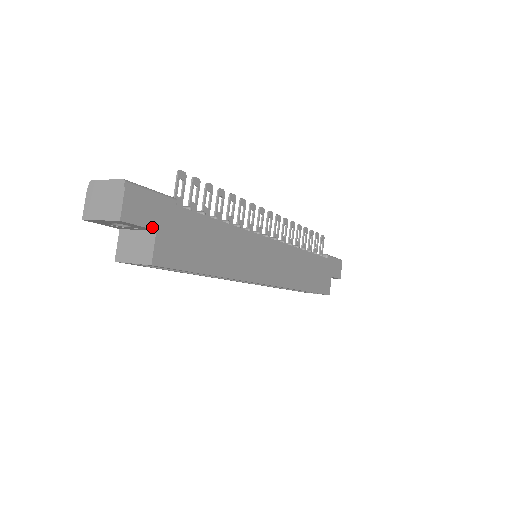
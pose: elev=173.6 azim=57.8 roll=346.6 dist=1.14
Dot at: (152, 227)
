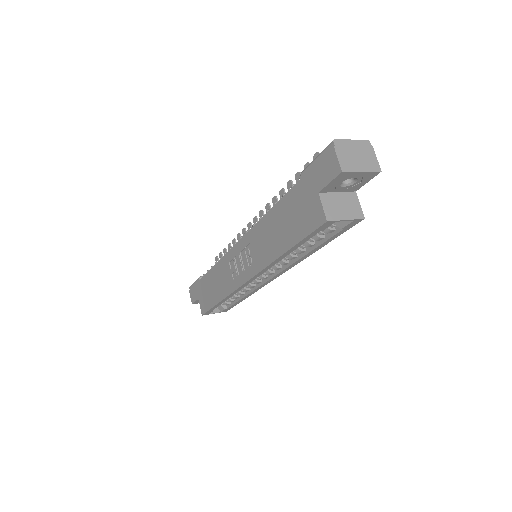
Dot at: (358, 187)
